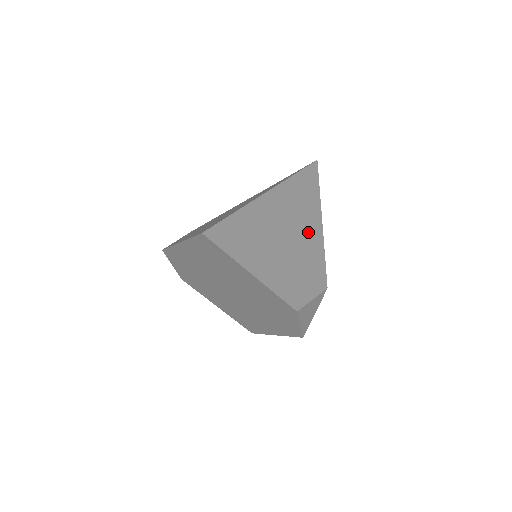
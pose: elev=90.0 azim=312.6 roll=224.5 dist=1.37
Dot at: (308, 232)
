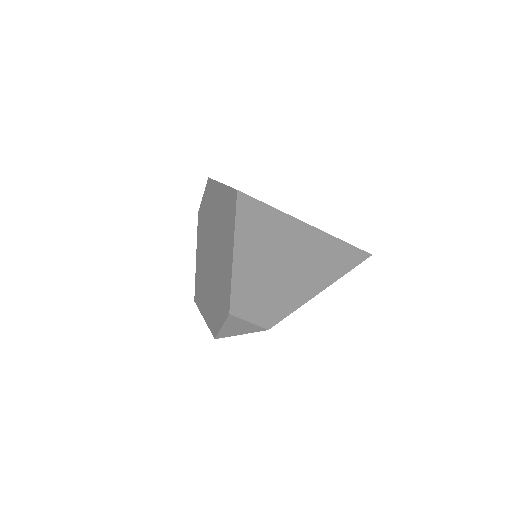
Dot at: (304, 283)
